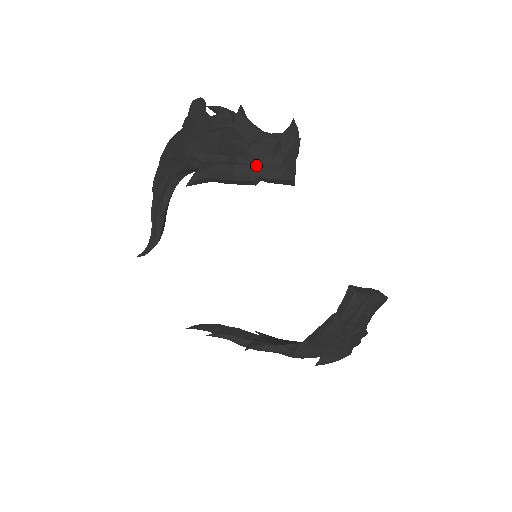
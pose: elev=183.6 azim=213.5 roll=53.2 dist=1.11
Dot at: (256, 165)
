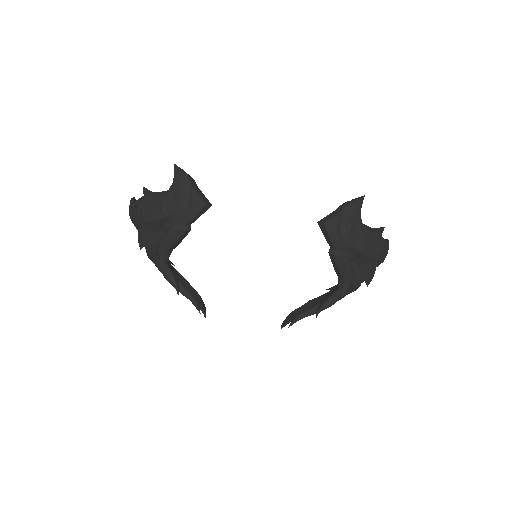
Dot at: (177, 220)
